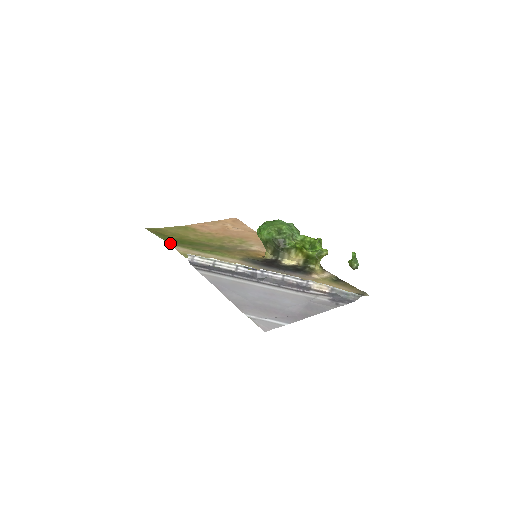
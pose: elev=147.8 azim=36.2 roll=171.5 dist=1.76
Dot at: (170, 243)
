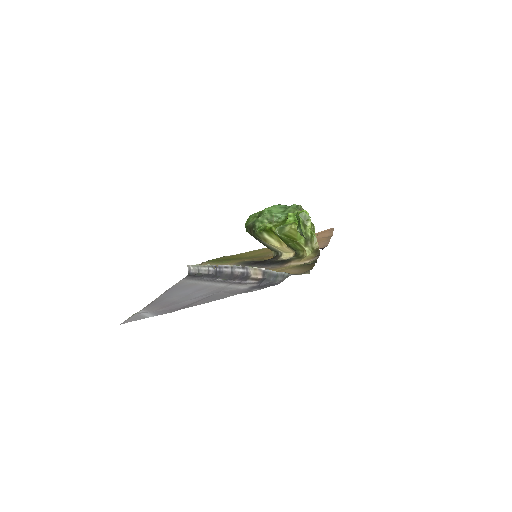
Dot at: occluded
